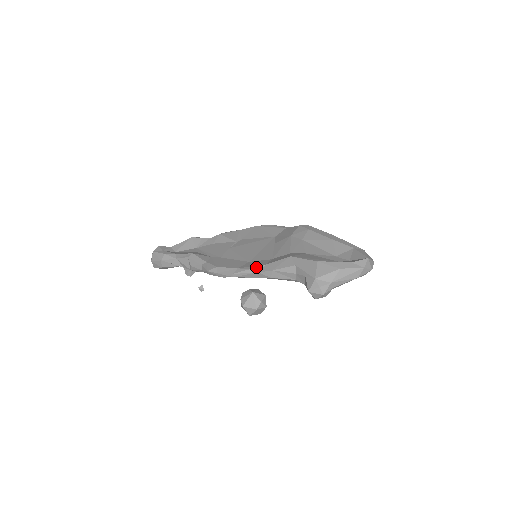
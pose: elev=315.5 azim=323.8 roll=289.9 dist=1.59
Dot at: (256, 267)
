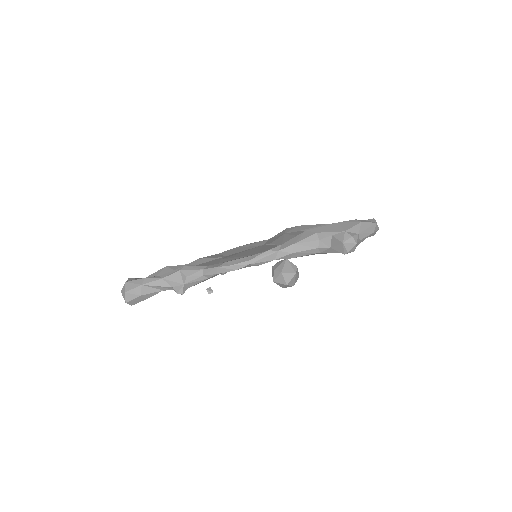
Dot at: (274, 248)
